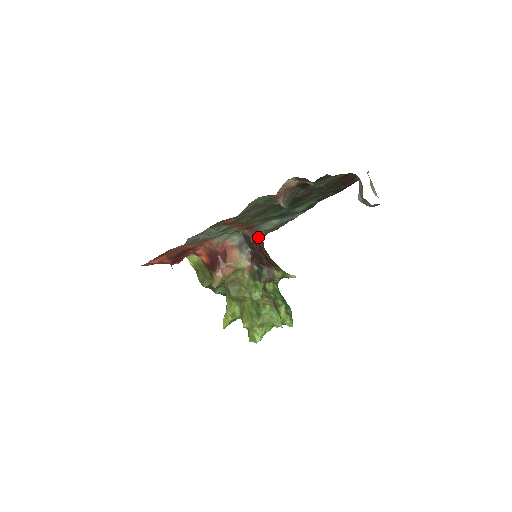
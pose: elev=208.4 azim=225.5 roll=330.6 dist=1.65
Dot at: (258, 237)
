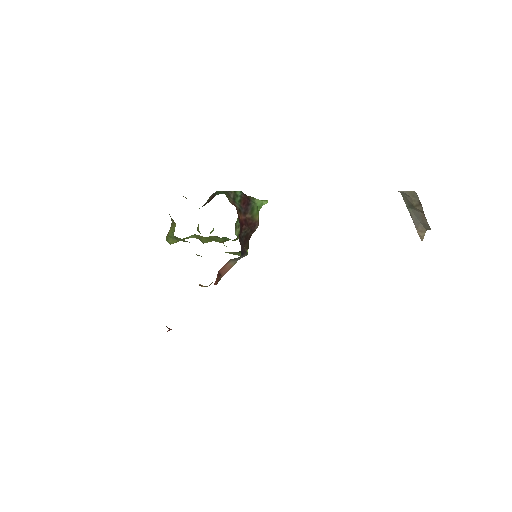
Dot at: occluded
